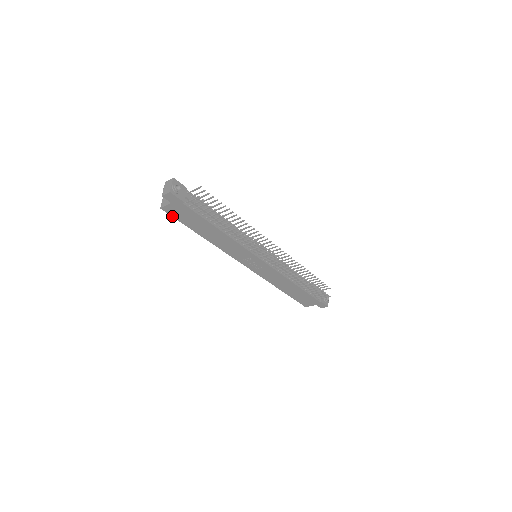
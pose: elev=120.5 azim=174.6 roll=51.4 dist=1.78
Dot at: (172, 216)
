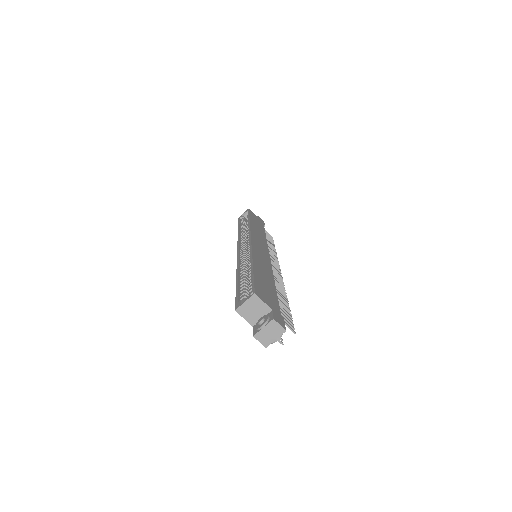
Dot at: (236, 301)
